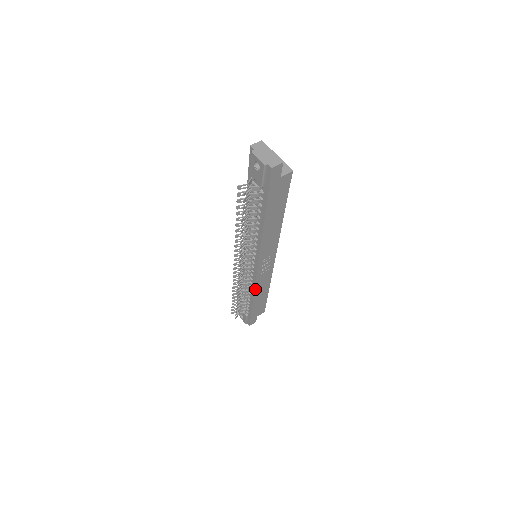
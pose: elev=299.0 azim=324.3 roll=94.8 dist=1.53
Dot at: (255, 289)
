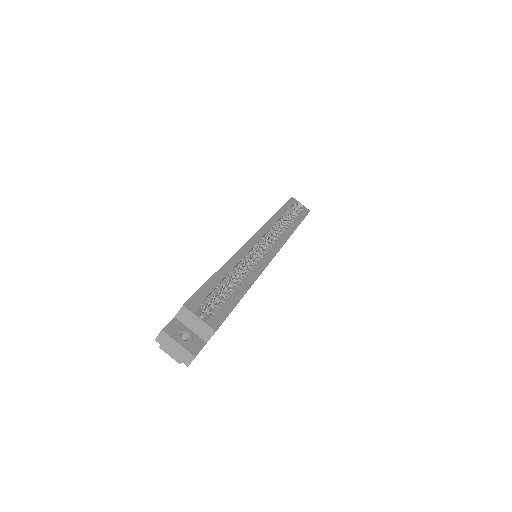
Dot at: occluded
